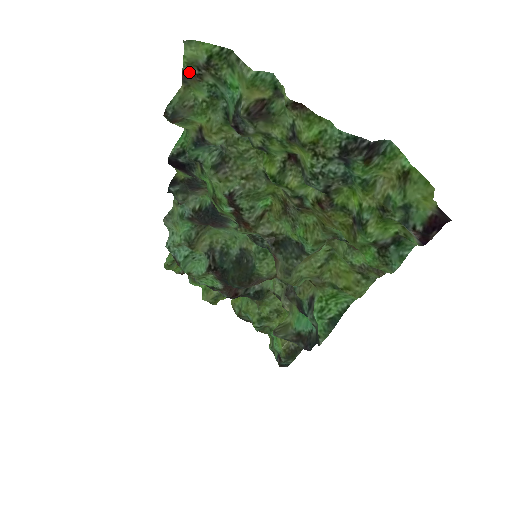
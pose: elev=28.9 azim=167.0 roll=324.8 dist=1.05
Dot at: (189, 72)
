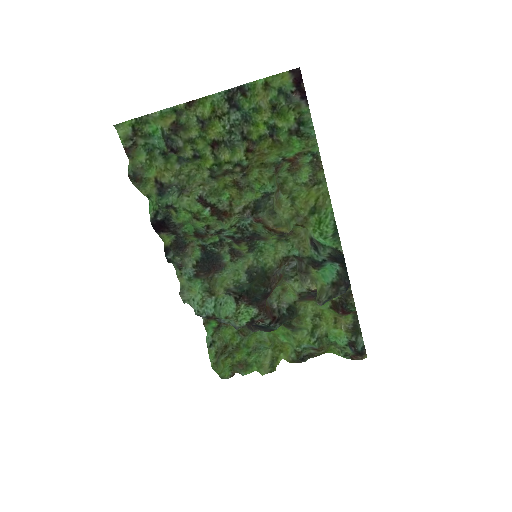
Dot at: (128, 147)
